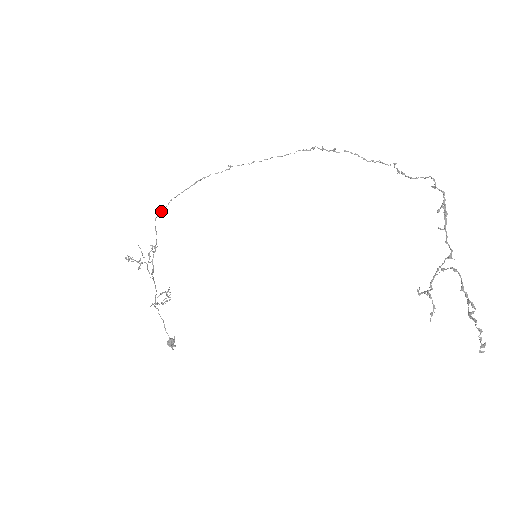
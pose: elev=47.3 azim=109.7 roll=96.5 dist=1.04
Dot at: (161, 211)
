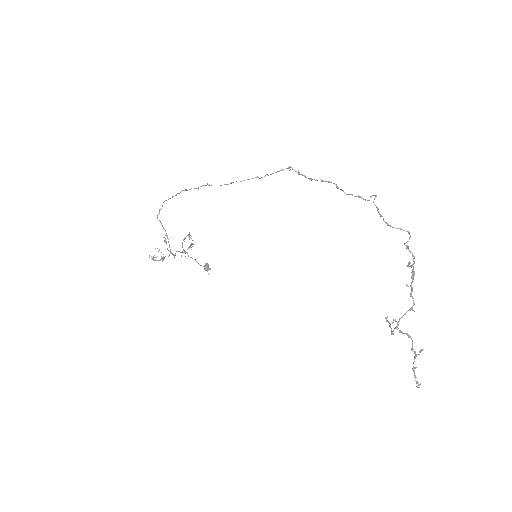
Dot at: (159, 212)
